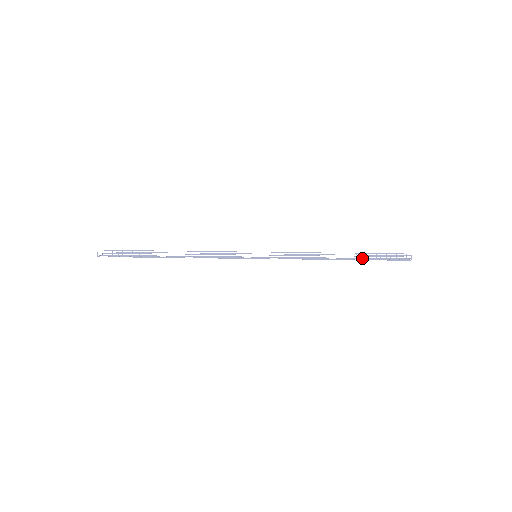
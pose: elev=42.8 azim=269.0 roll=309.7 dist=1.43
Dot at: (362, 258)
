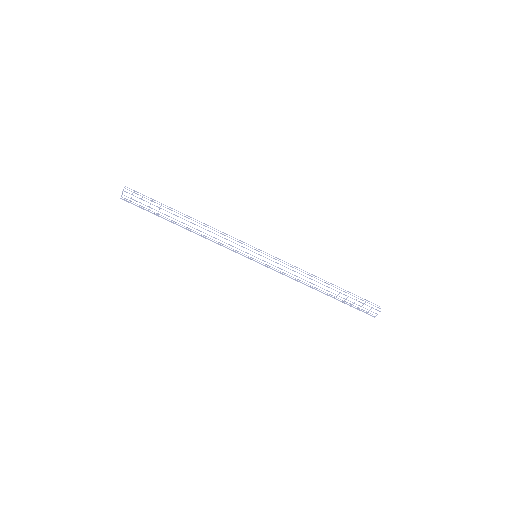
Dot at: (343, 291)
